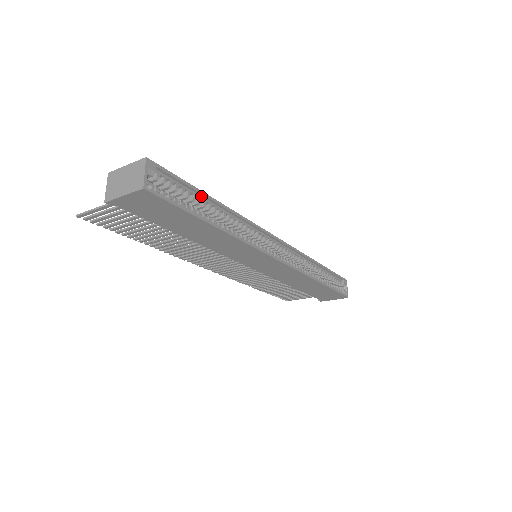
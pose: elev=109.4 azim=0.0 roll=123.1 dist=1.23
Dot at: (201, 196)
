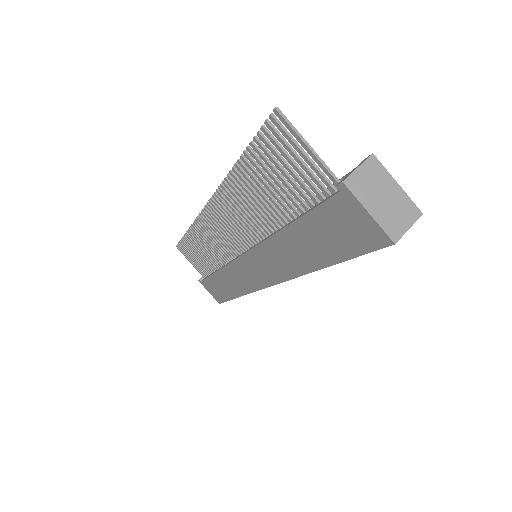
Dot at: occluded
